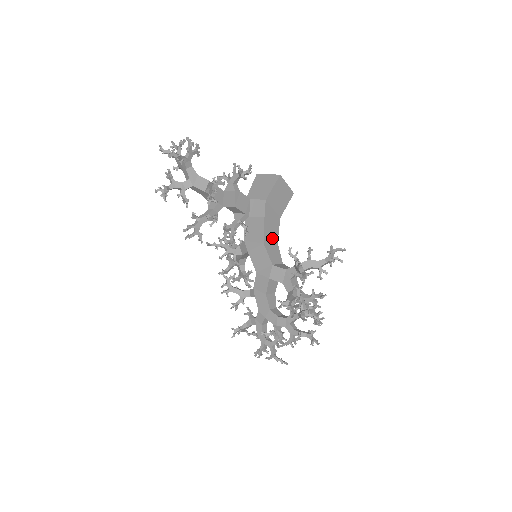
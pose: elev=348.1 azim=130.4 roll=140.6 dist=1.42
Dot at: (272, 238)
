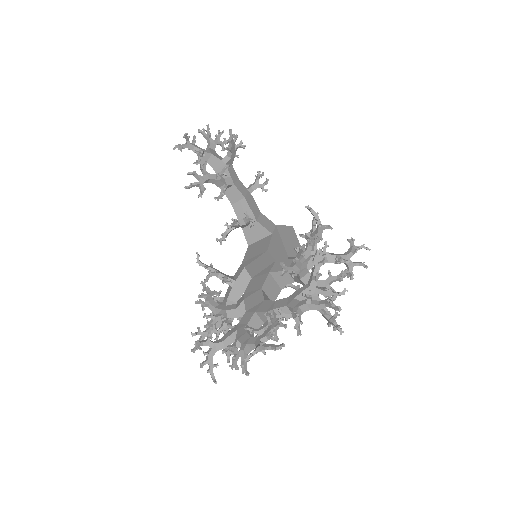
Dot at: (277, 260)
